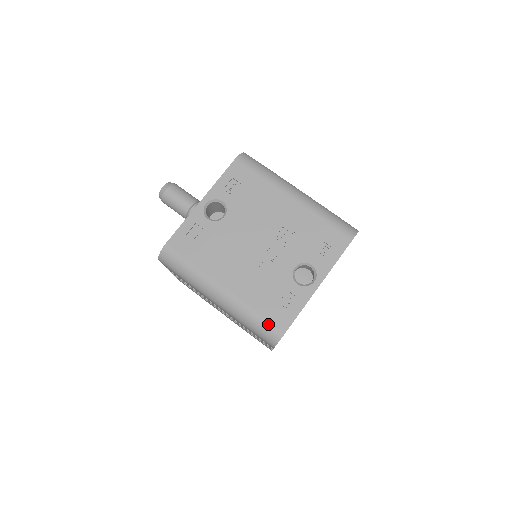
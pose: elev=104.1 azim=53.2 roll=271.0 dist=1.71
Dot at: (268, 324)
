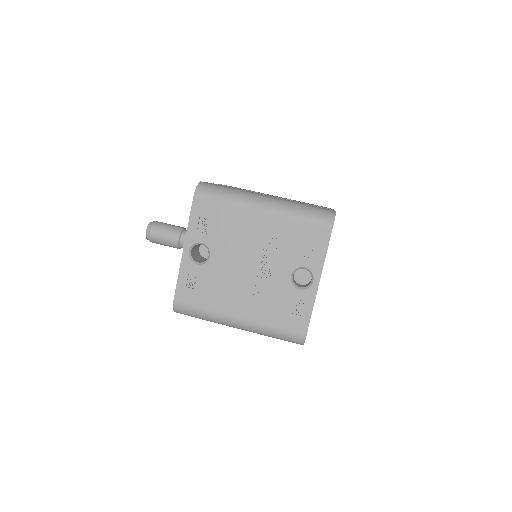
Dot at: (289, 333)
